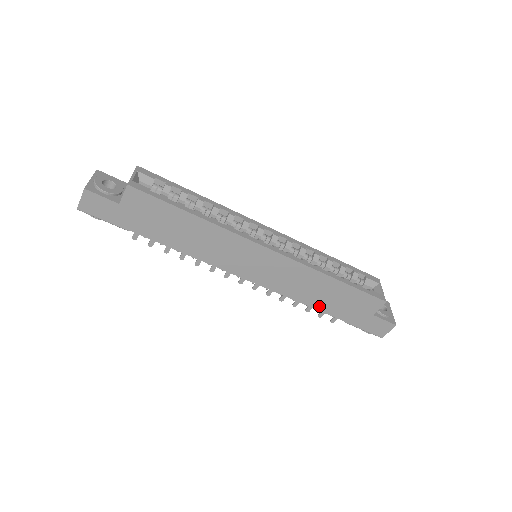
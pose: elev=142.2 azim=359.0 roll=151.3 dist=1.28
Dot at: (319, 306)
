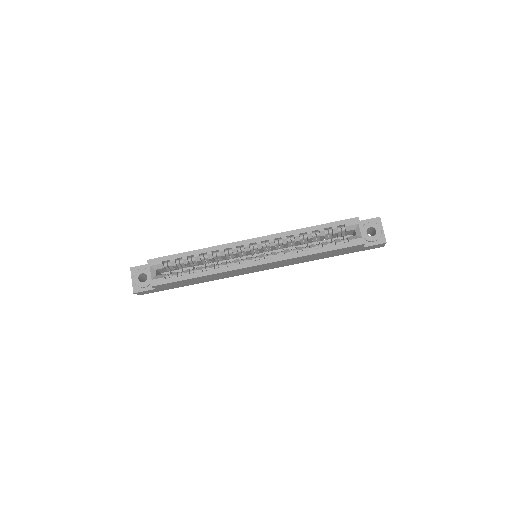
Dot at: occluded
